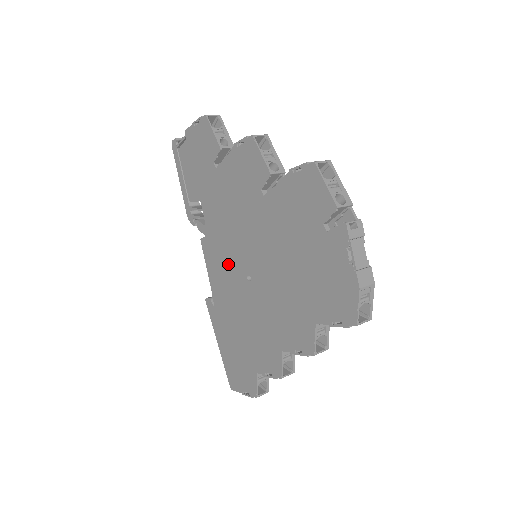
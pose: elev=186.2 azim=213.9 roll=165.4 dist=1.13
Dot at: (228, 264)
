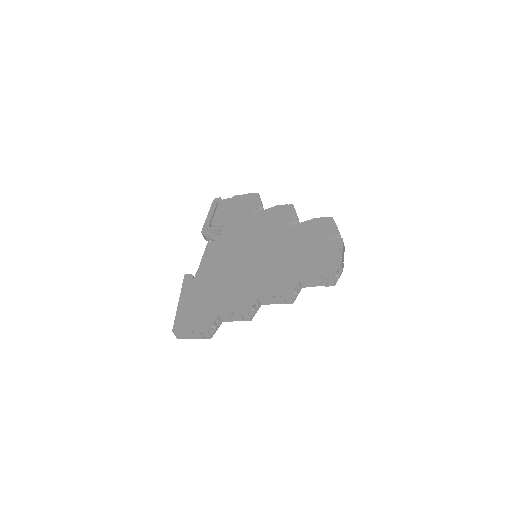
Dot at: (231, 254)
